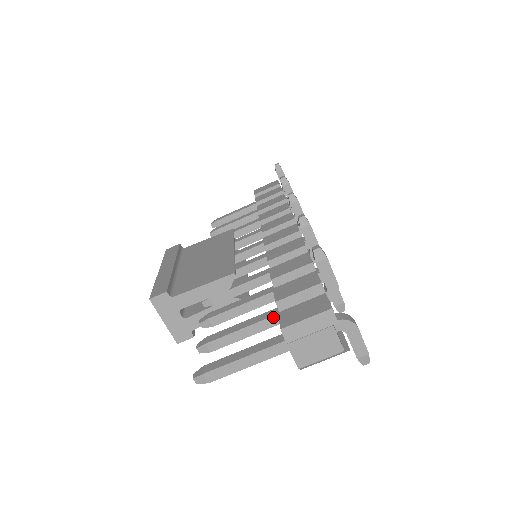
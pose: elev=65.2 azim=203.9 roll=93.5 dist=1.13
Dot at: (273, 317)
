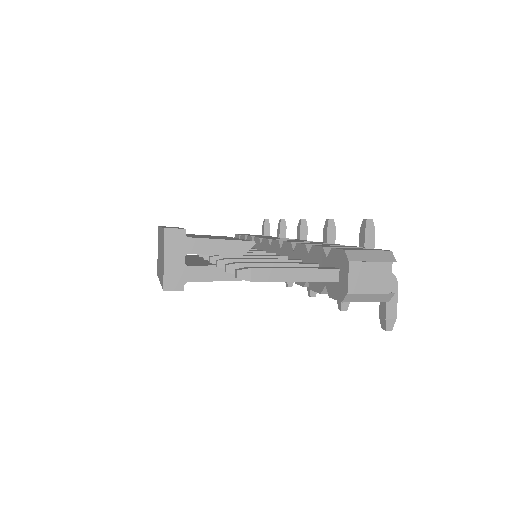
Dot at: (310, 265)
